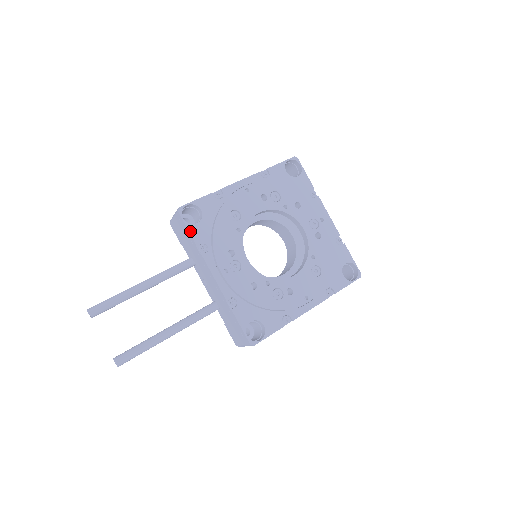
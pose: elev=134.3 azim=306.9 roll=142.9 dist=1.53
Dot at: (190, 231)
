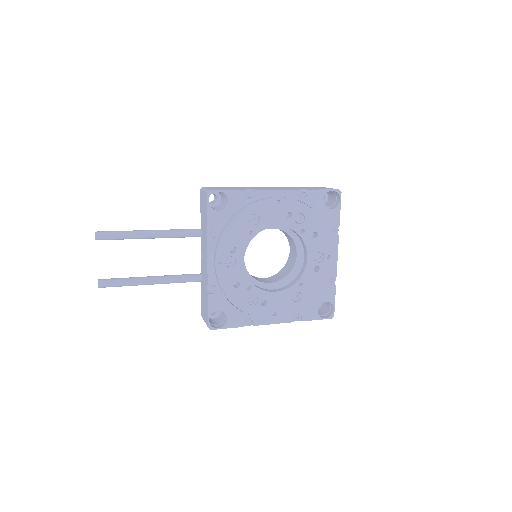
Dot at: (208, 215)
